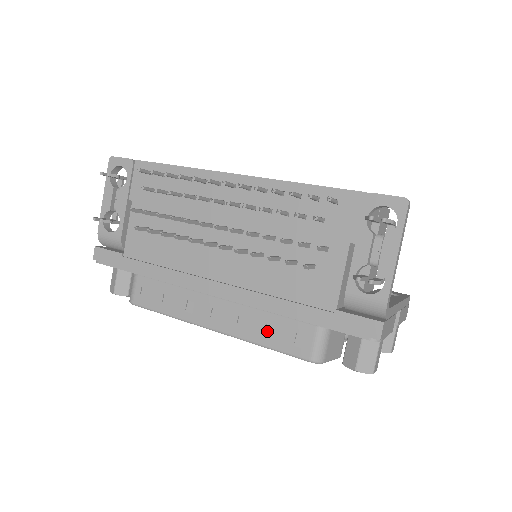
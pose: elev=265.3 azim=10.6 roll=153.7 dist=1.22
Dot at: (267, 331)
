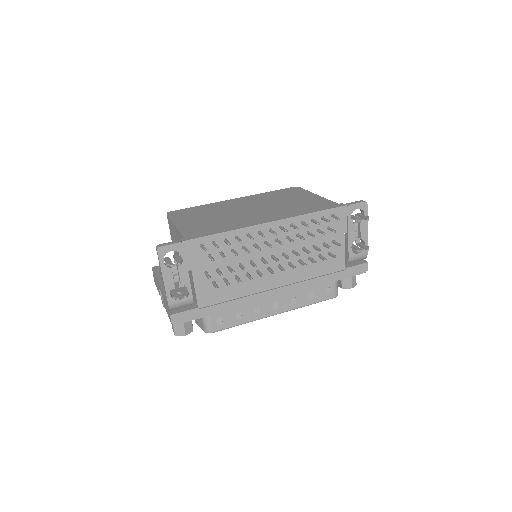
Dot at: (309, 297)
